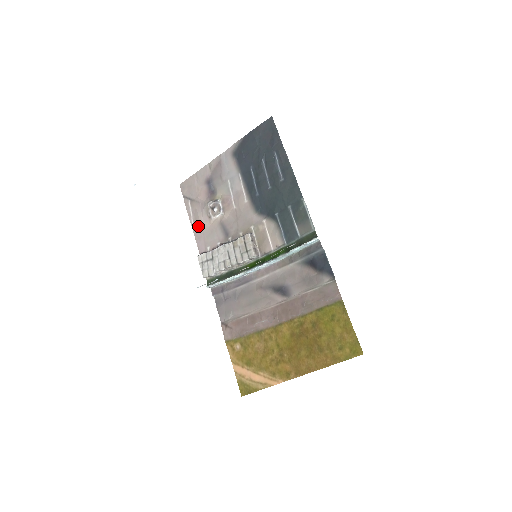
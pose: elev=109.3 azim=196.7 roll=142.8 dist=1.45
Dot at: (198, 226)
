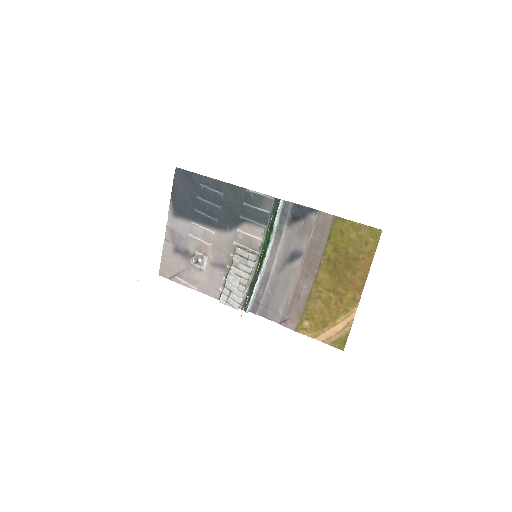
Dot at: (199, 284)
